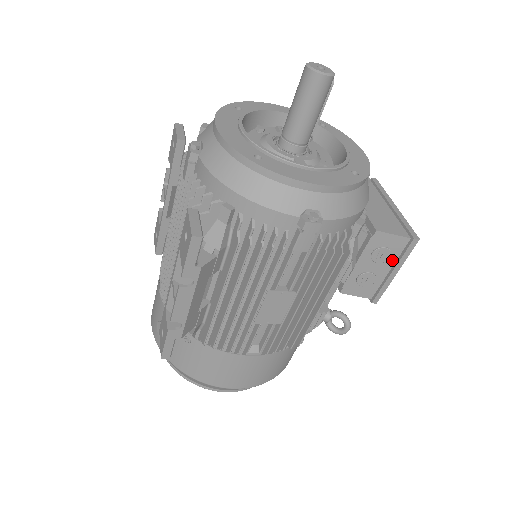
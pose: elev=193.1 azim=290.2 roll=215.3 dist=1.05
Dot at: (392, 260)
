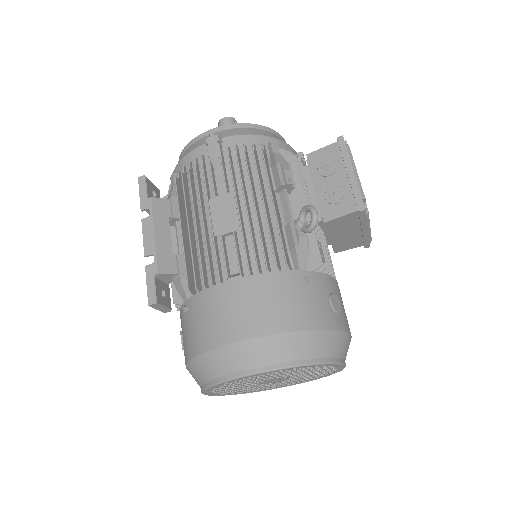
Dot at: (340, 166)
